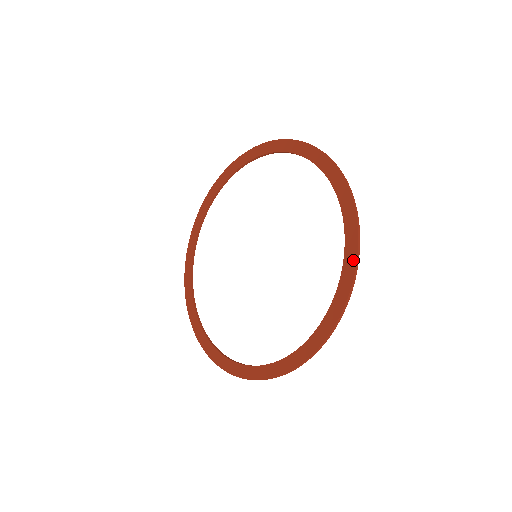
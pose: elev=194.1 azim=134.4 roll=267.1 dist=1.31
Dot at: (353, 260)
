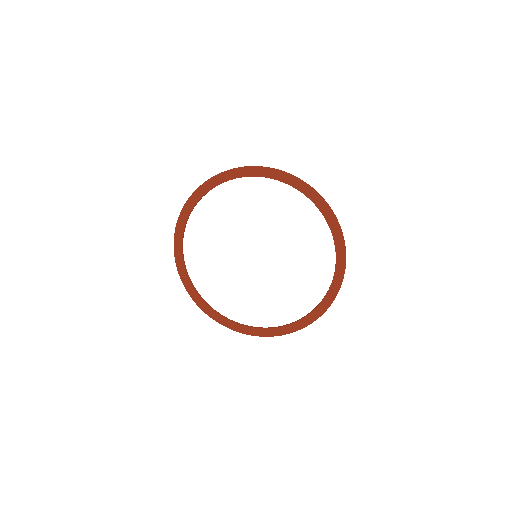
Dot at: (333, 217)
